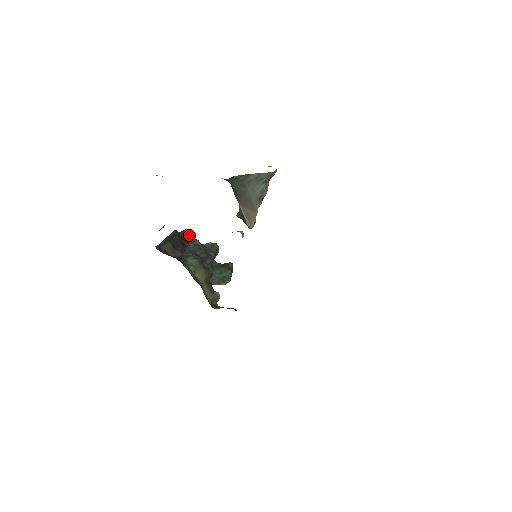
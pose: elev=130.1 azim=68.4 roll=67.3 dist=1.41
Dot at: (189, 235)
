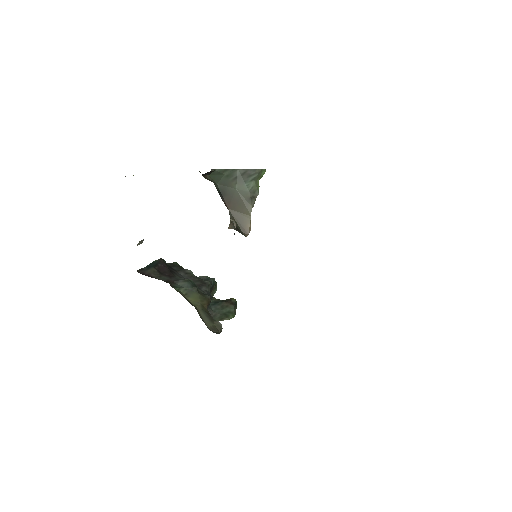
Dot at: (179, 266)
